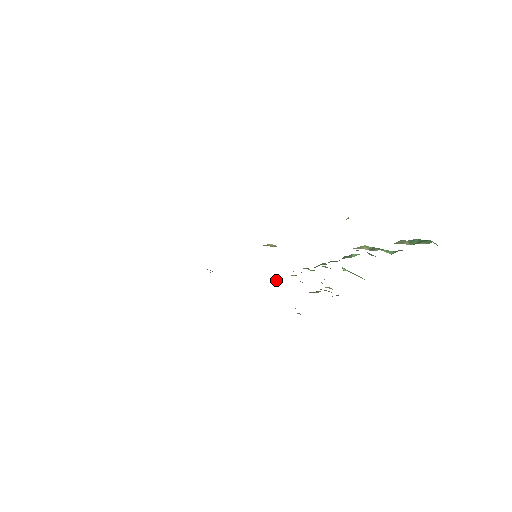
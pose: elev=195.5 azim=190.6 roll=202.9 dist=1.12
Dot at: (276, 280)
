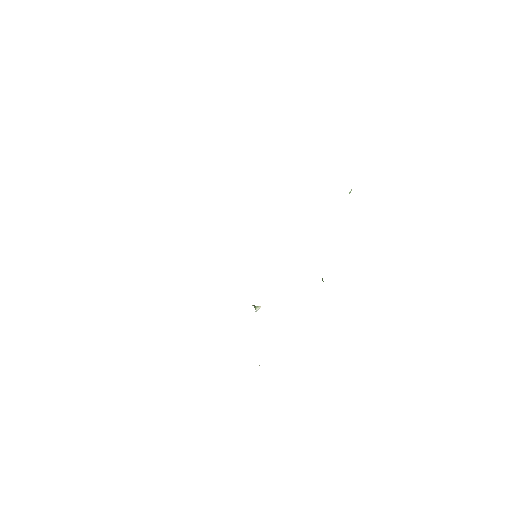
Dot at: (256, 306)
